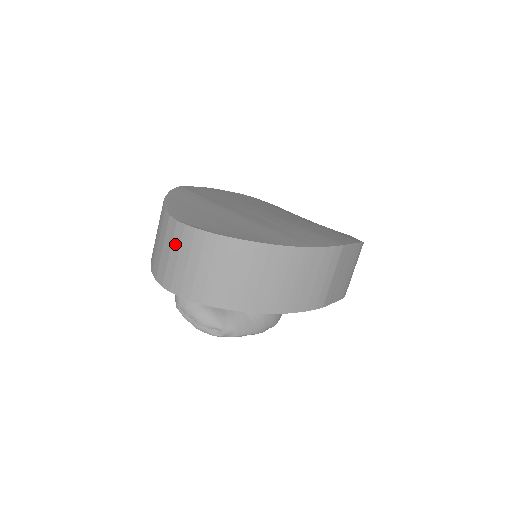
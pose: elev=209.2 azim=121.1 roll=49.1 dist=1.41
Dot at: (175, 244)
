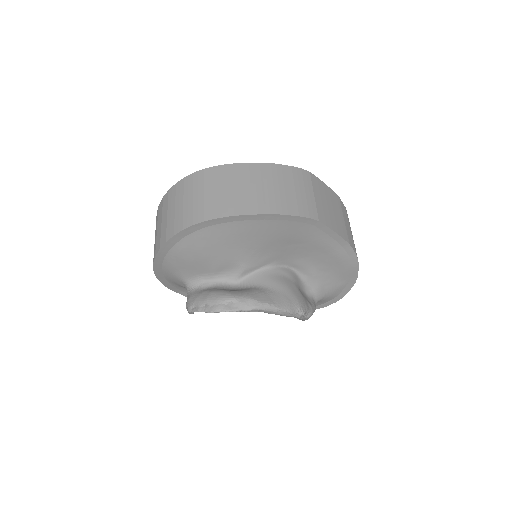
Dot at: (164, 210)
